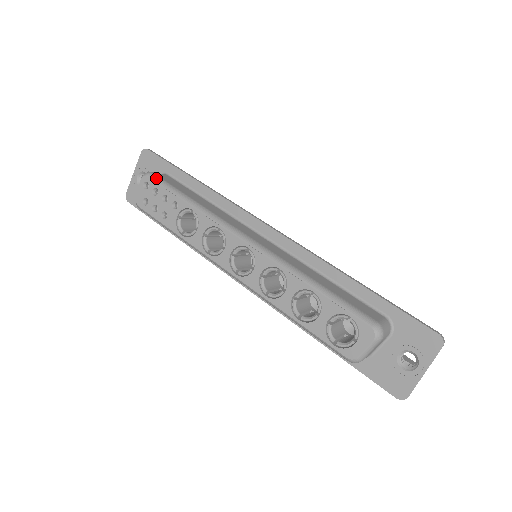
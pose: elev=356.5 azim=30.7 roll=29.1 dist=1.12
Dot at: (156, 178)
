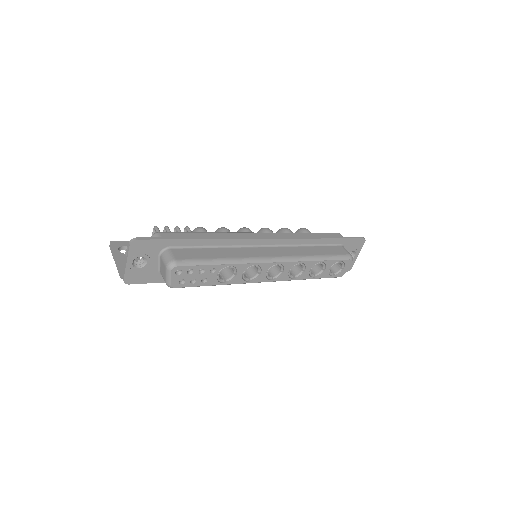
Dot at: (185, 263)
